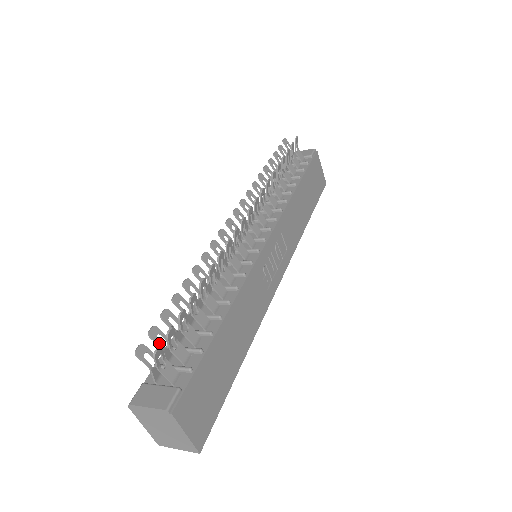
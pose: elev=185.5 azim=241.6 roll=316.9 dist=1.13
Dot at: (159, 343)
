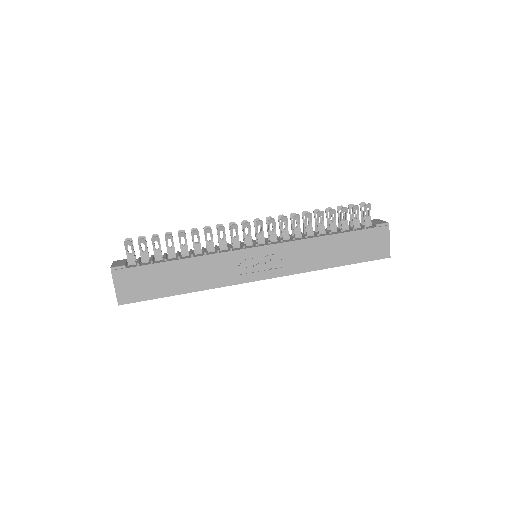
Dot at: occluded
